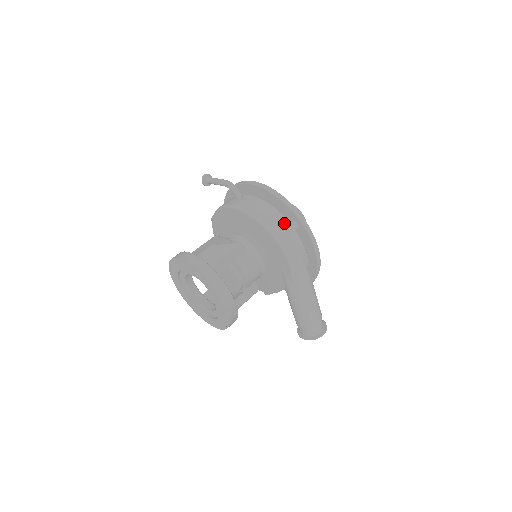
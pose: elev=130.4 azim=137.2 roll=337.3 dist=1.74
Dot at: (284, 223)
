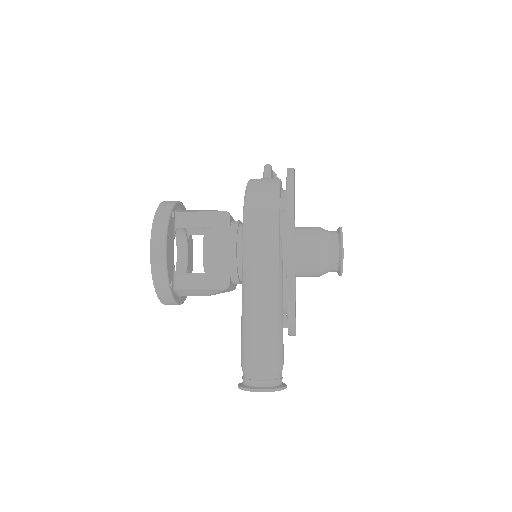
Dot at: (270, 193)
